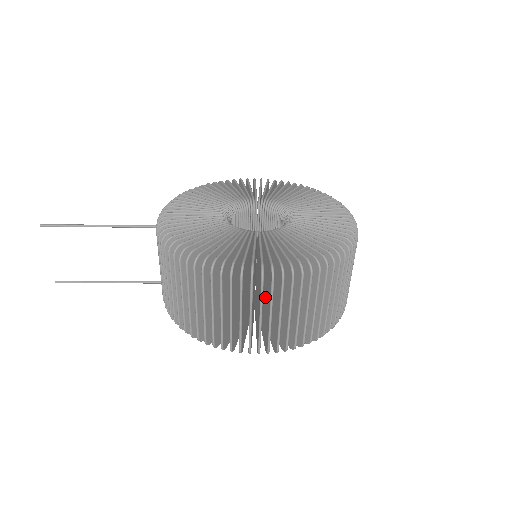
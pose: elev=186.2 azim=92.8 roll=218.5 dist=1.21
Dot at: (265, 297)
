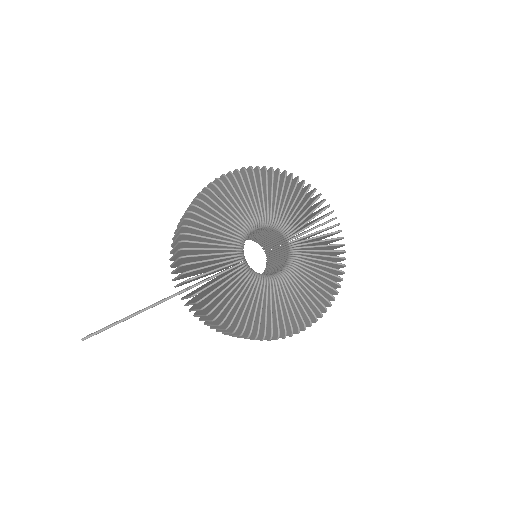
Dot at: occluded
